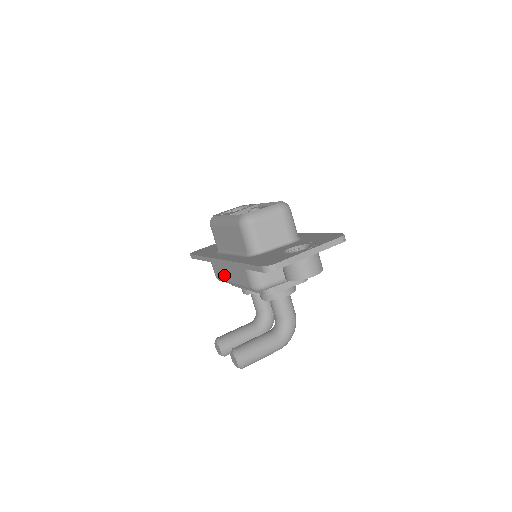
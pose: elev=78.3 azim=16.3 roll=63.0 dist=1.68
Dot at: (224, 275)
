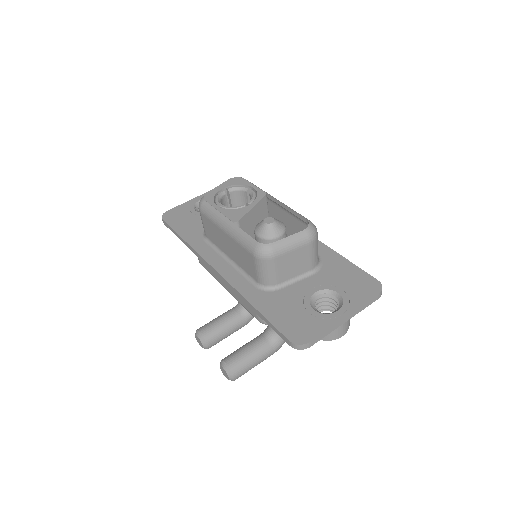
Dot at: (215, 275)
